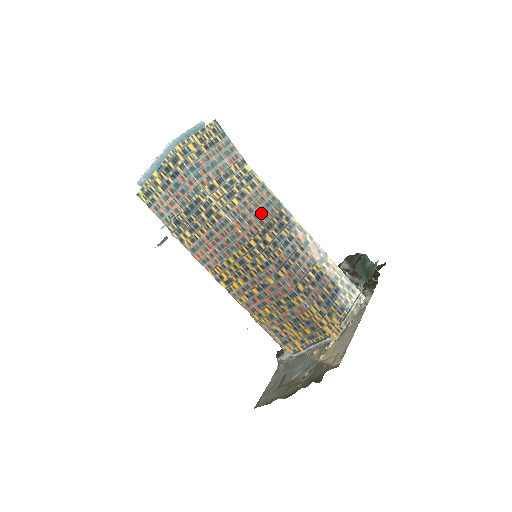
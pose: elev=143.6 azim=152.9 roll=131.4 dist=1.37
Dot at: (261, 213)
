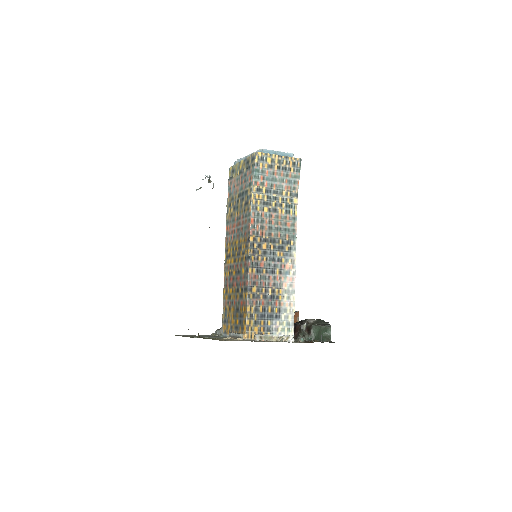
Dot at: (275, 230)
